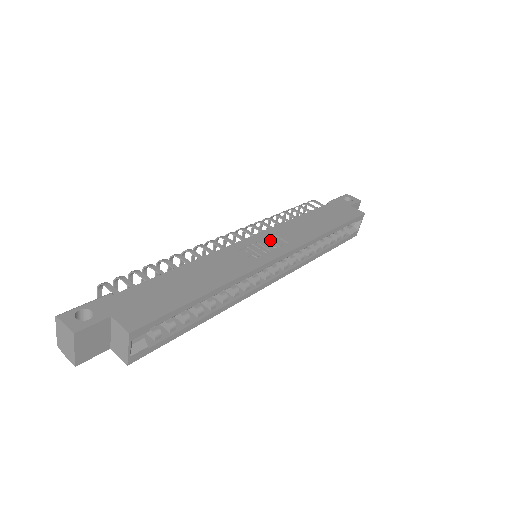
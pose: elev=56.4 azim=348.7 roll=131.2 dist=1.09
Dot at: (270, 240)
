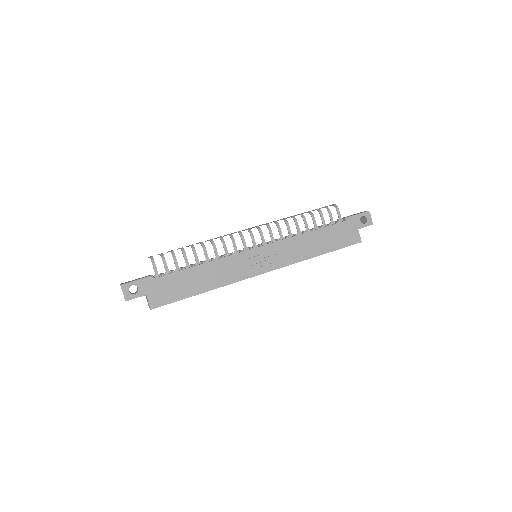
Dot at: (268, 255)
